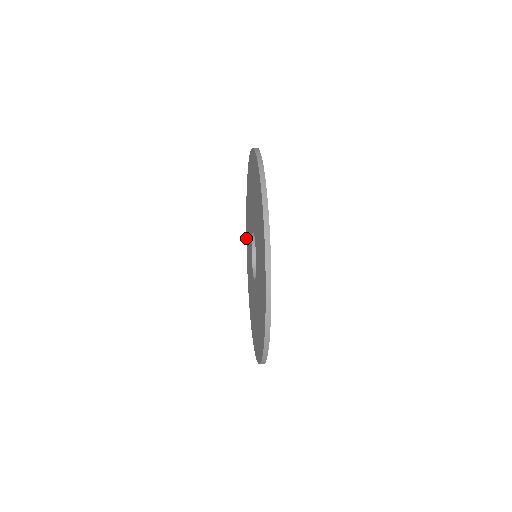
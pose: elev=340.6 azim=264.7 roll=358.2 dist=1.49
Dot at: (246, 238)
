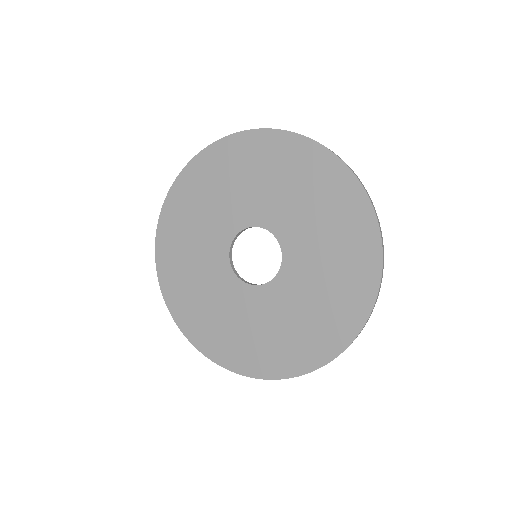
Dot at: (159, 222)
